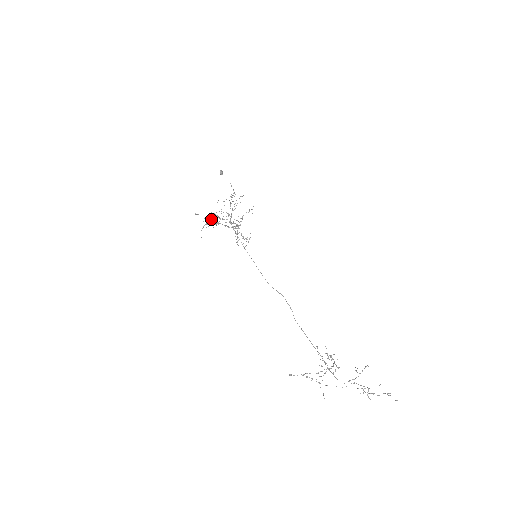
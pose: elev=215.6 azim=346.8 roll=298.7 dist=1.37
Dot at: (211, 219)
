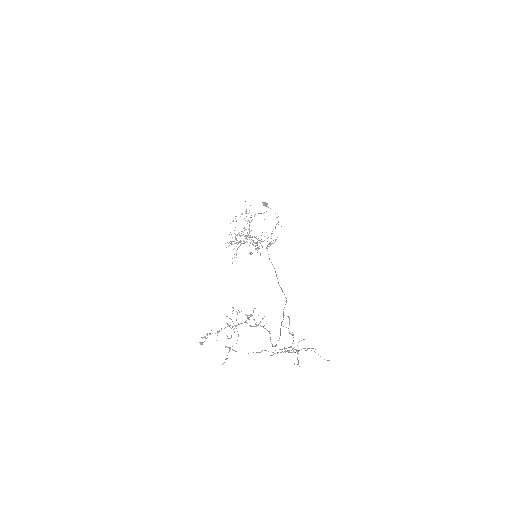
Dot at: occluded
